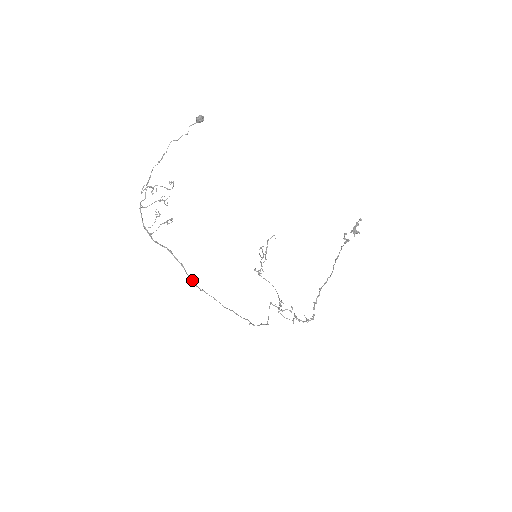
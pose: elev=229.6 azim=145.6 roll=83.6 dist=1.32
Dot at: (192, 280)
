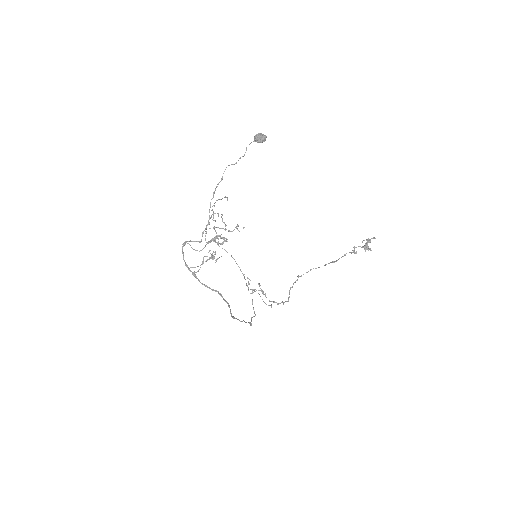
Dot at: (231, 314)
